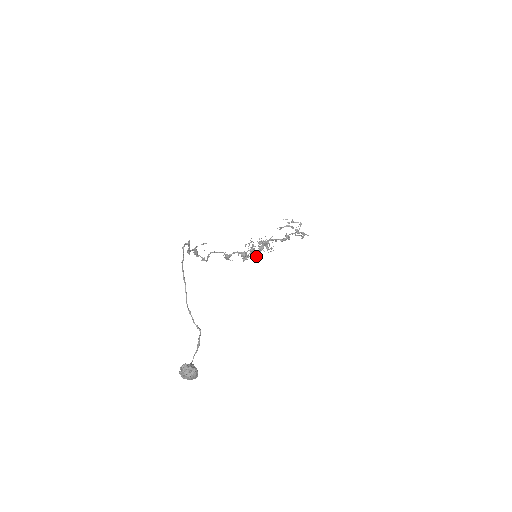
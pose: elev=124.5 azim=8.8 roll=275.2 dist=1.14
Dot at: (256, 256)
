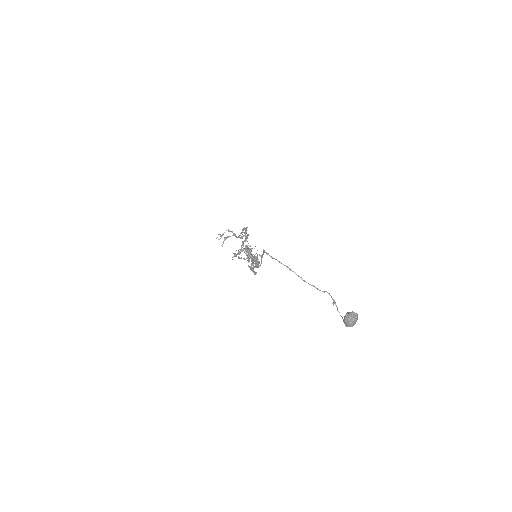
Dot at: occluded
